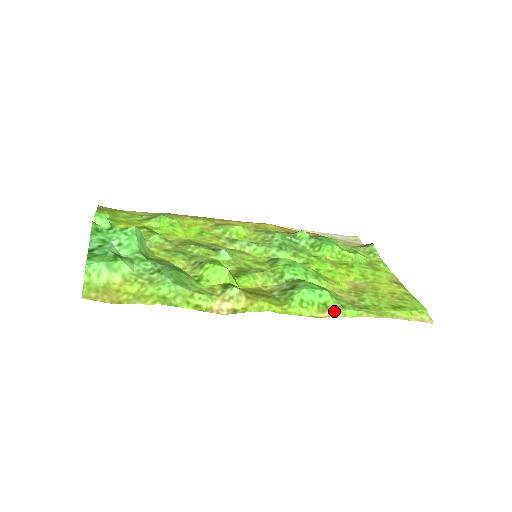
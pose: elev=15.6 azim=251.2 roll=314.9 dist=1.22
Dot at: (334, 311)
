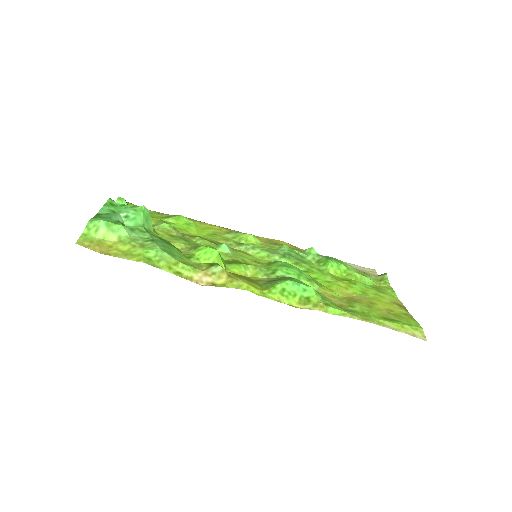
Dot at: (315, 305)
